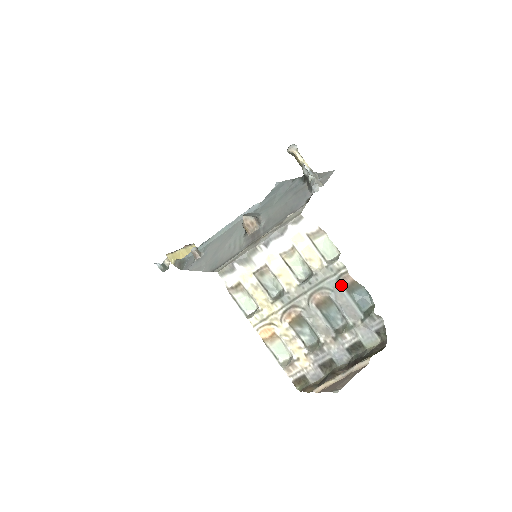
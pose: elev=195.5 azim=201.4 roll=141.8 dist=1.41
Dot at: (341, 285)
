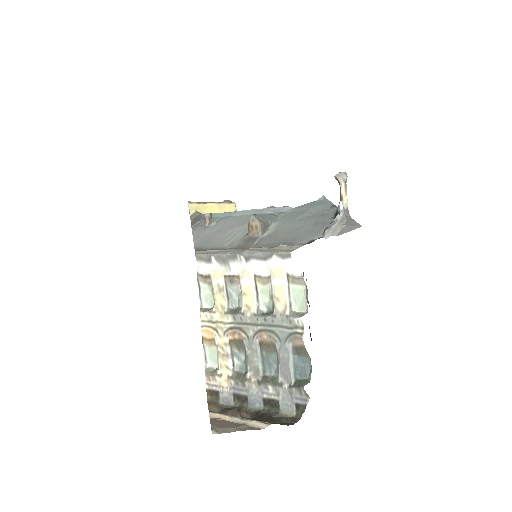
Dot at: (290, 342)
